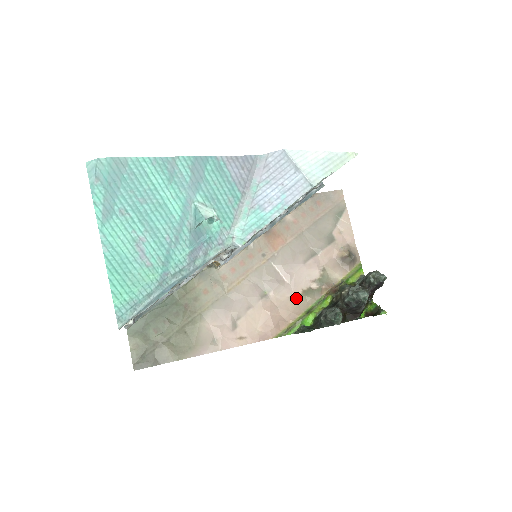
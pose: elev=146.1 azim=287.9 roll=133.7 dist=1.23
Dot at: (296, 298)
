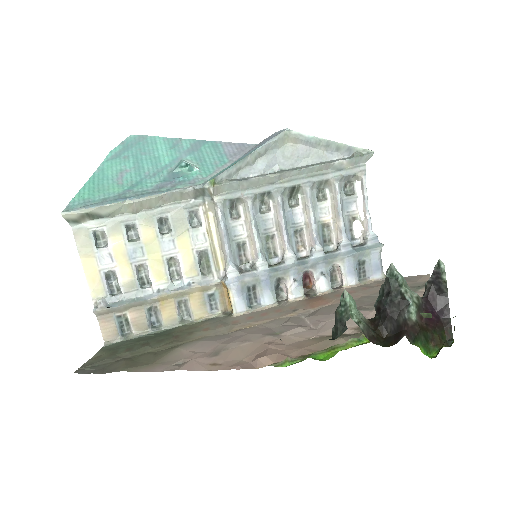
Dot at: (318, 339)
